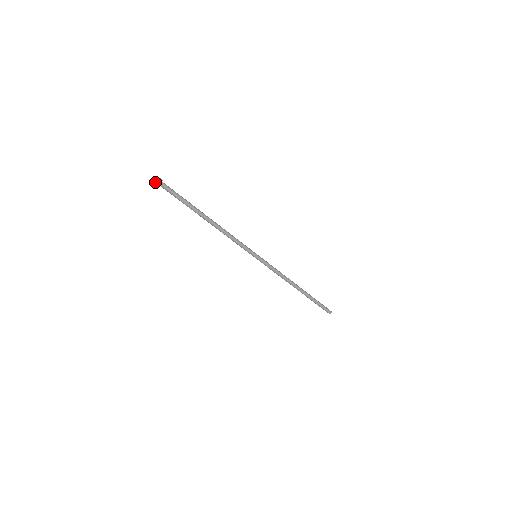
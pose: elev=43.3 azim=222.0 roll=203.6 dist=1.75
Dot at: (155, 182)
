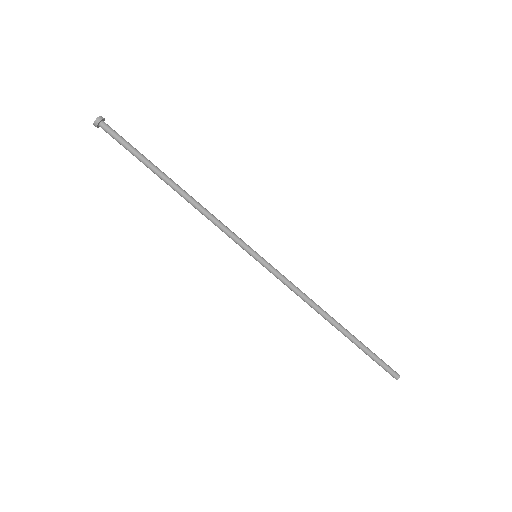
Dot at: occluded
